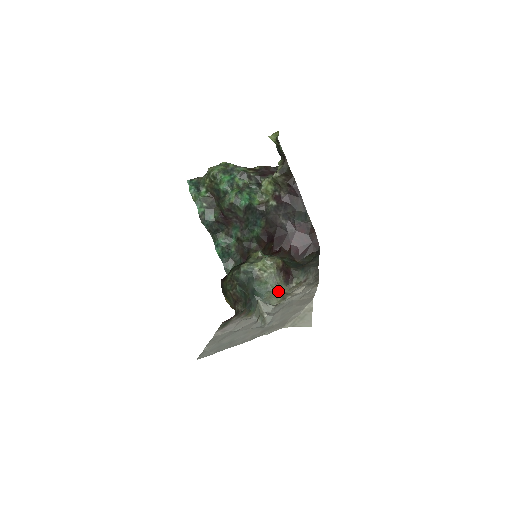
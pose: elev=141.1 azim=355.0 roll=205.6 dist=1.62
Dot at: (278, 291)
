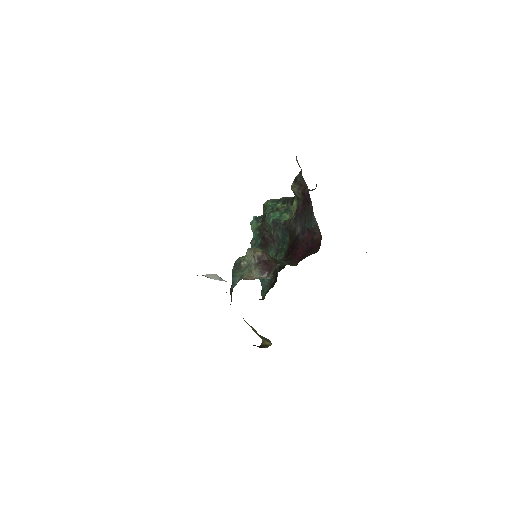
Dot at: (248, 277)
